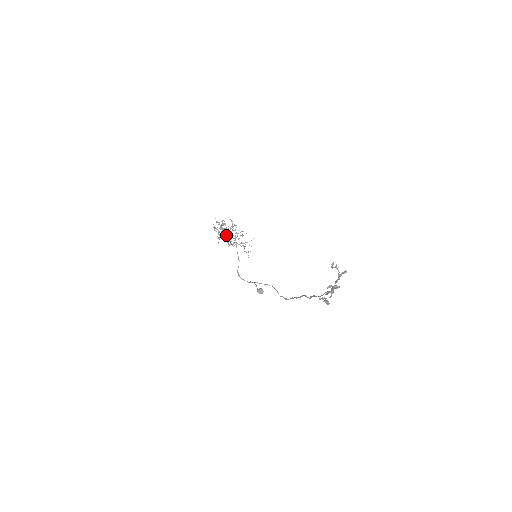
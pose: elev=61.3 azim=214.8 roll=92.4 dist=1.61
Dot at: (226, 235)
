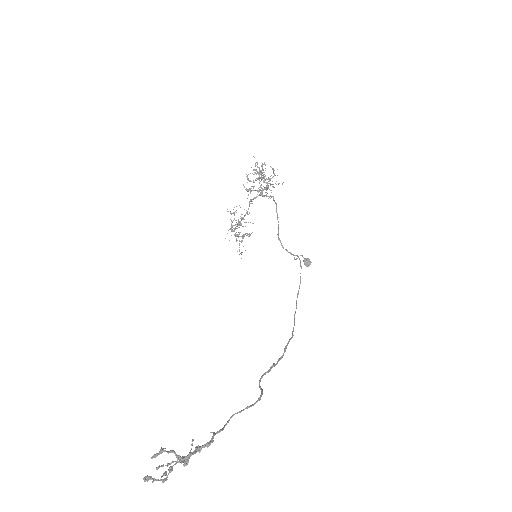
Dot at: occluded
